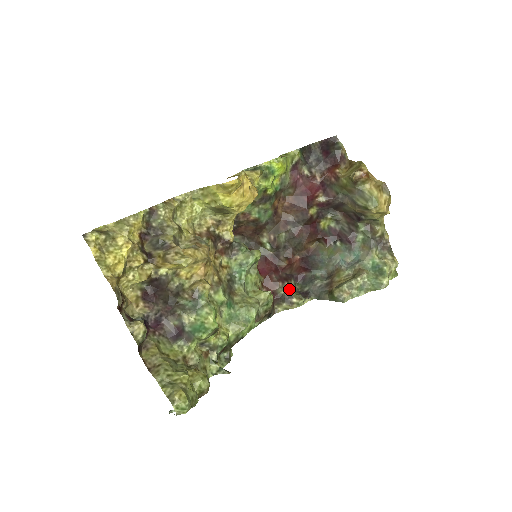
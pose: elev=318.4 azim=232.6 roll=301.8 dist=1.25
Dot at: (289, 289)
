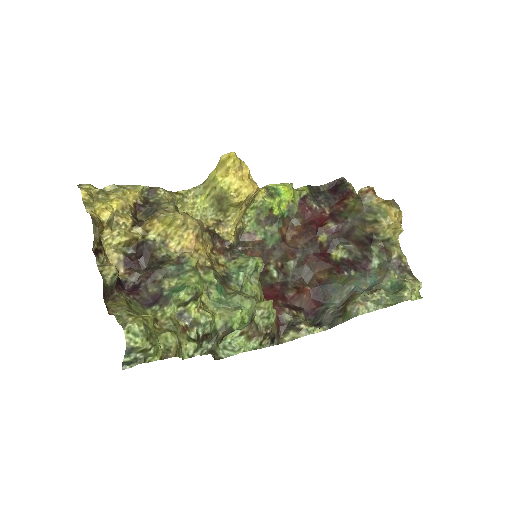
Dot at: (297, 316)
